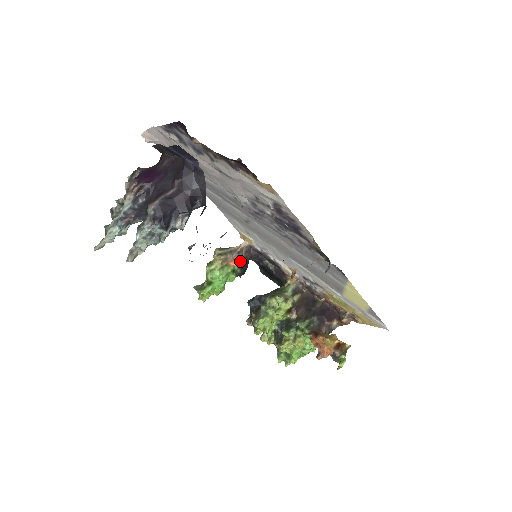
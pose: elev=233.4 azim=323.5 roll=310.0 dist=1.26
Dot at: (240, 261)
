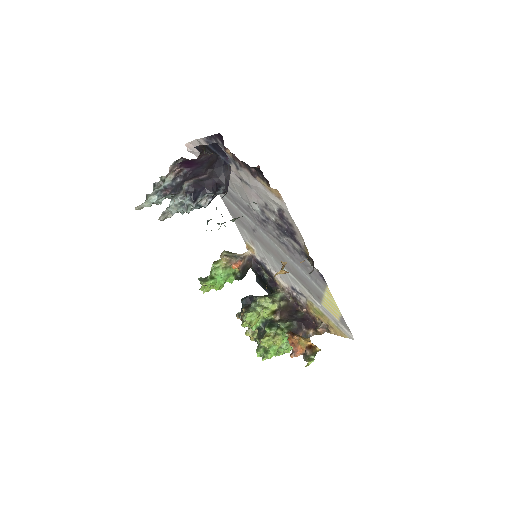
Dot at: (241, 266)
